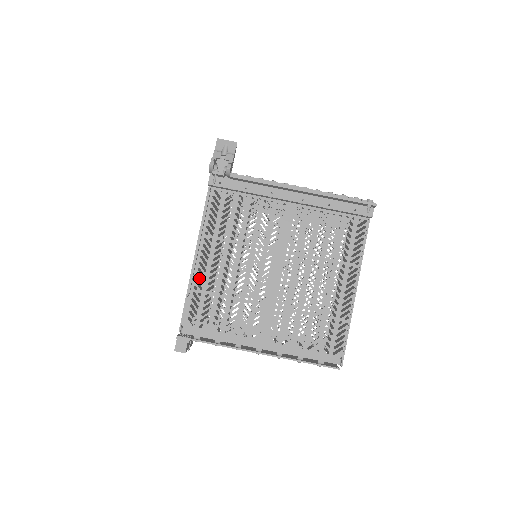
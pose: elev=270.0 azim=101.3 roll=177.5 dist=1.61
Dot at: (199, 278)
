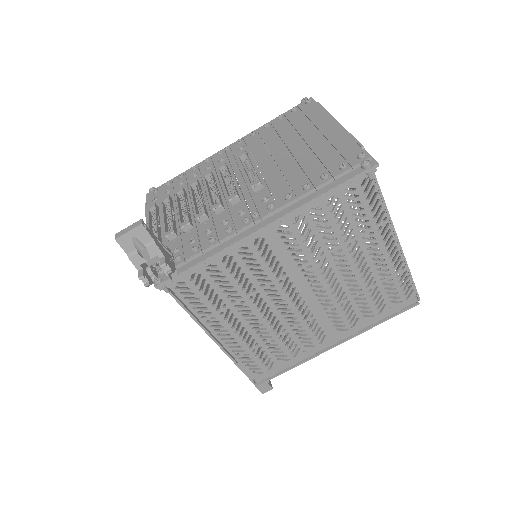
Dot at: occluded
